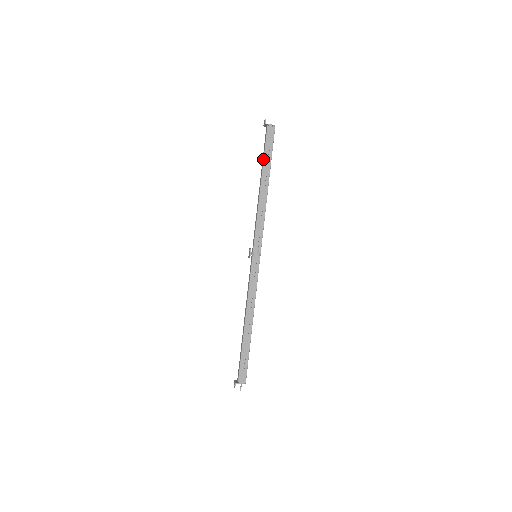
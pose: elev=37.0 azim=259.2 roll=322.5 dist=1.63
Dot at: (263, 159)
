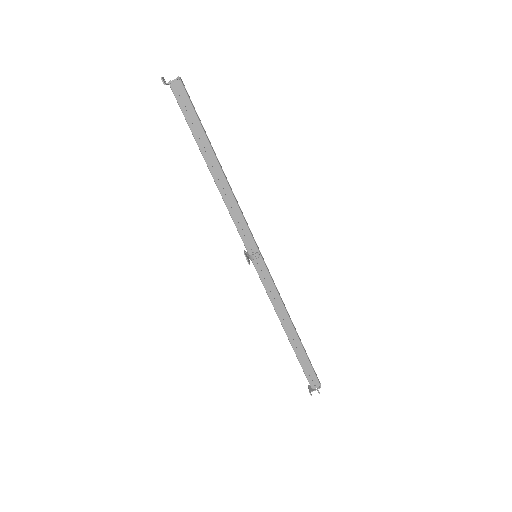
Dot at: occluded
